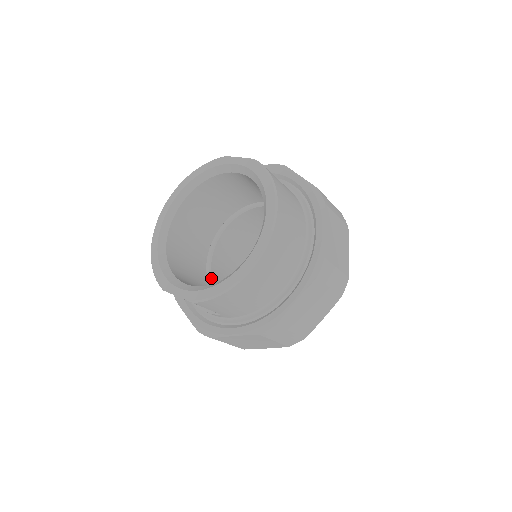
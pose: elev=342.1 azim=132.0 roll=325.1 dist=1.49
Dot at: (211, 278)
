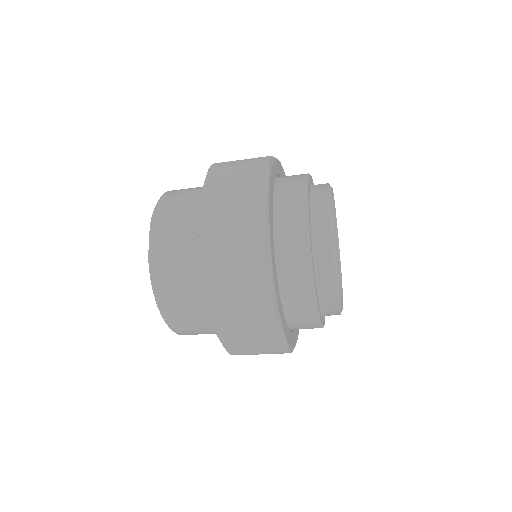
Dot at: occluded
